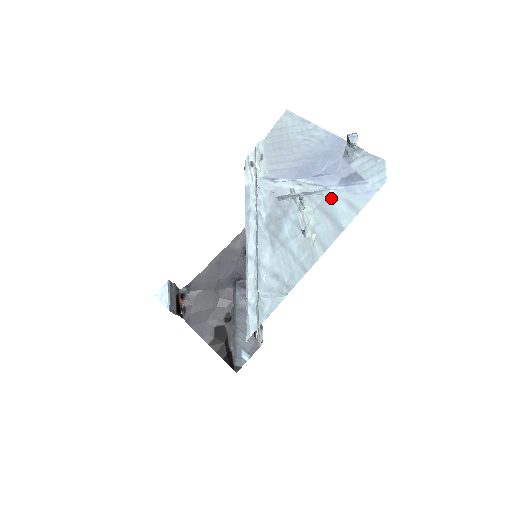
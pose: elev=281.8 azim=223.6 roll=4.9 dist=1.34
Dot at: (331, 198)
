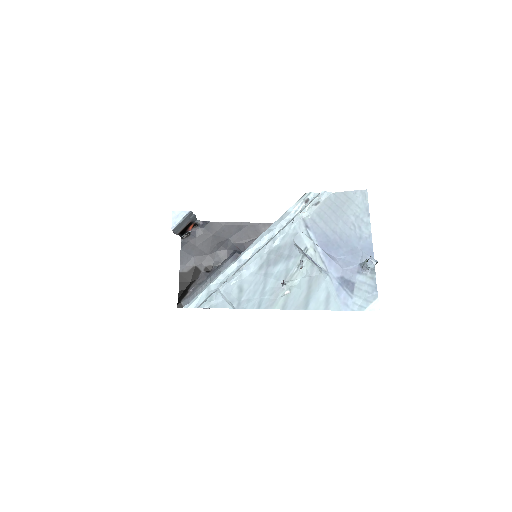
Dot at: (323, 281)
